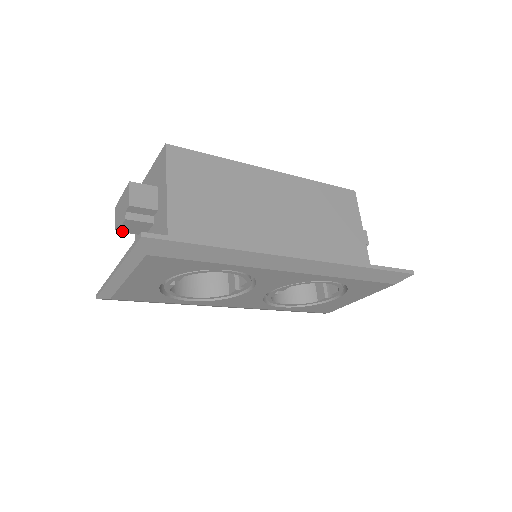
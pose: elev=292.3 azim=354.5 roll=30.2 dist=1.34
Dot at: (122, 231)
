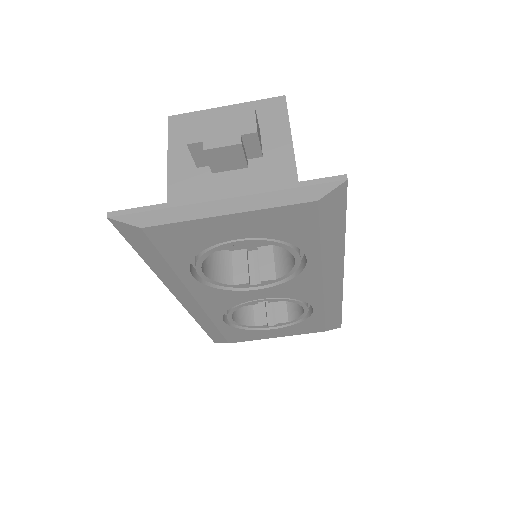
Dot at: (207, 153)
